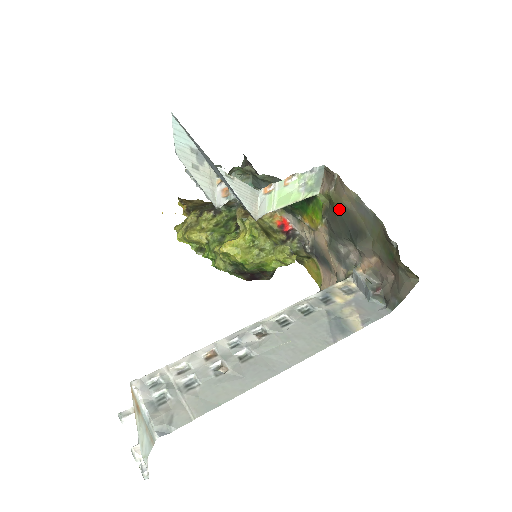
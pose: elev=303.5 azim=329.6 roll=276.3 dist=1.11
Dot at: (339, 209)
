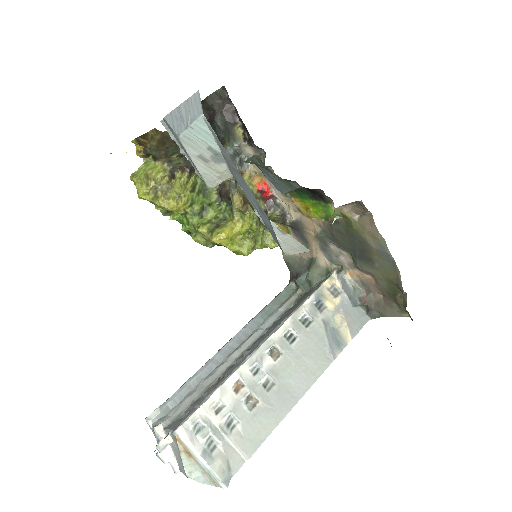
Dot at: (356, 236)
